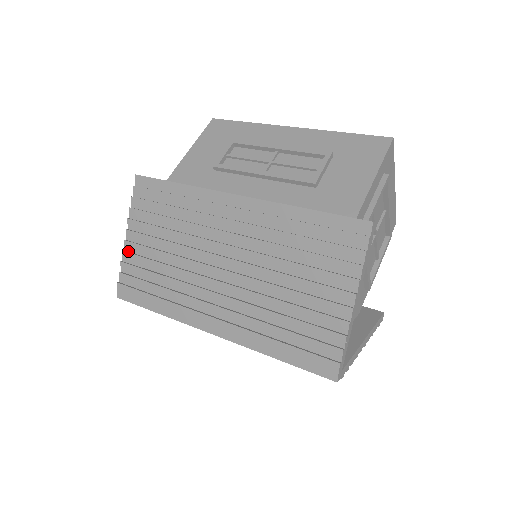
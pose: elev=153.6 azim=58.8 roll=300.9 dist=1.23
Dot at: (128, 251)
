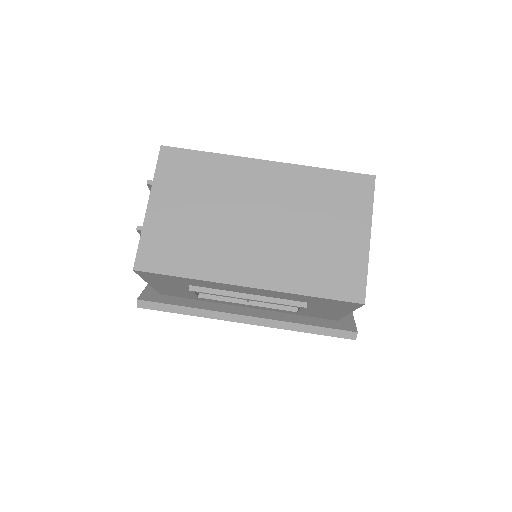
Dot at: occluded
